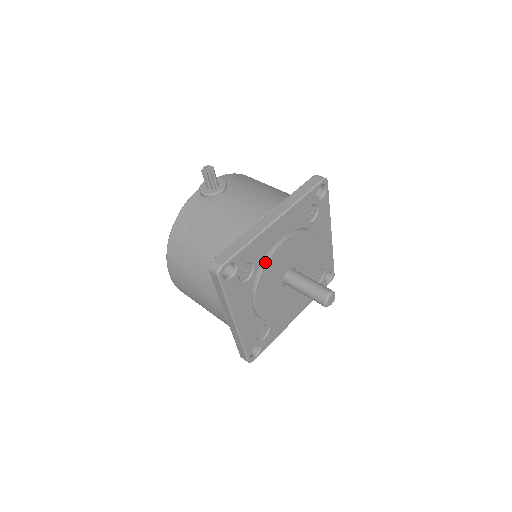
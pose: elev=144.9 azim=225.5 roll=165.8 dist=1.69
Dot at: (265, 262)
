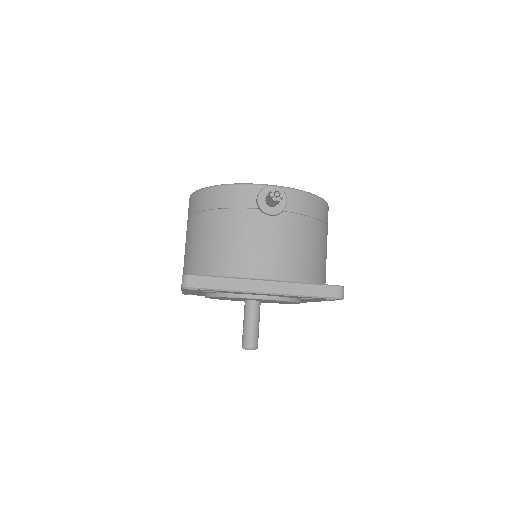
Dot at: (233, 296)
